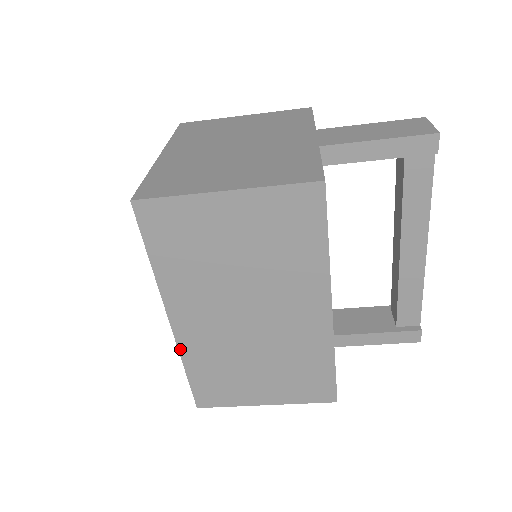
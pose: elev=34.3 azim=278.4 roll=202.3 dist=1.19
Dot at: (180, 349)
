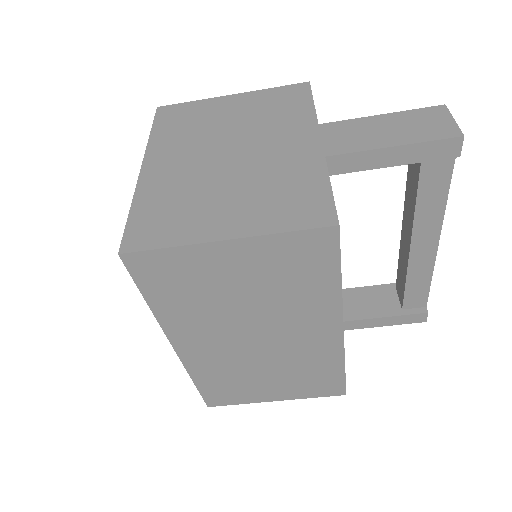
Dot at: (187, 368)
